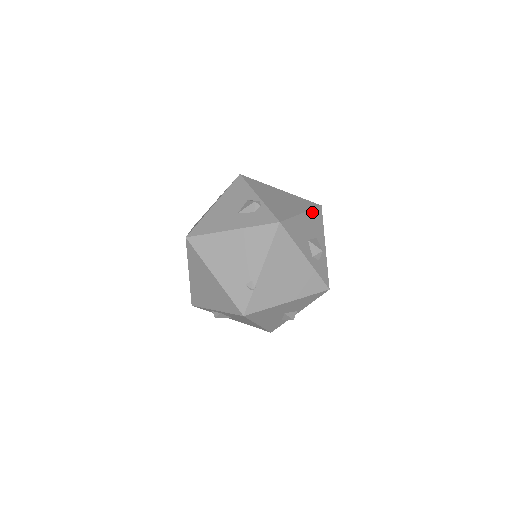
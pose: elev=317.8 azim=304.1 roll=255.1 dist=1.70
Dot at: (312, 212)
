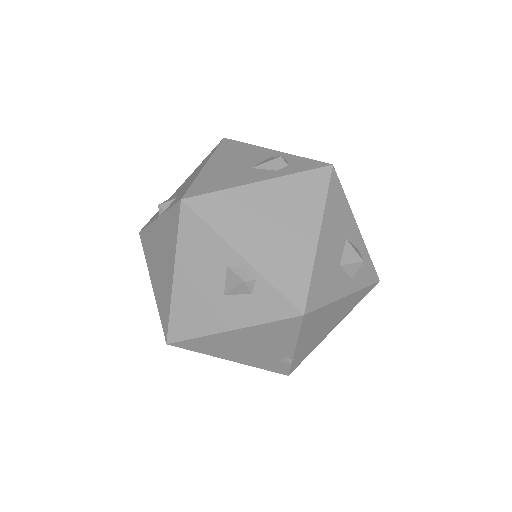
Dot at: (327, 205)
